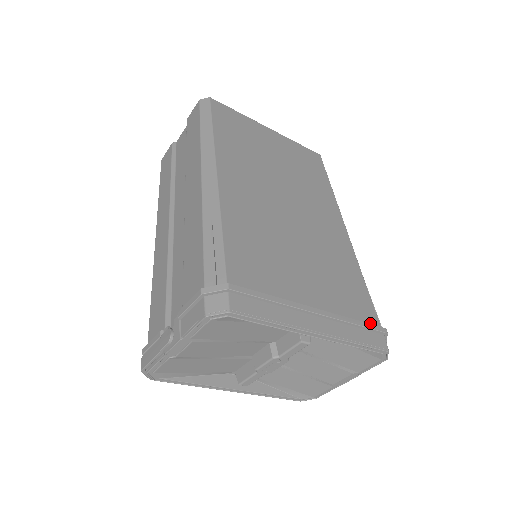
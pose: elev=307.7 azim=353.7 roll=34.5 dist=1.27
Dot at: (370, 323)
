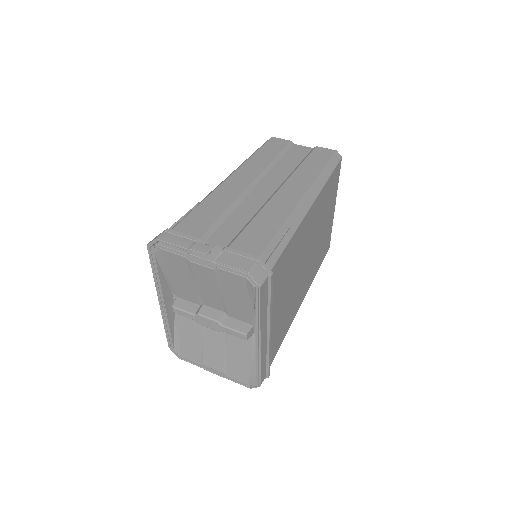
Dot at: occluded
